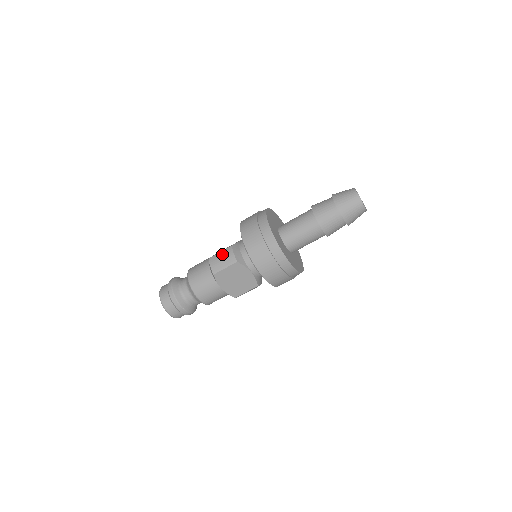
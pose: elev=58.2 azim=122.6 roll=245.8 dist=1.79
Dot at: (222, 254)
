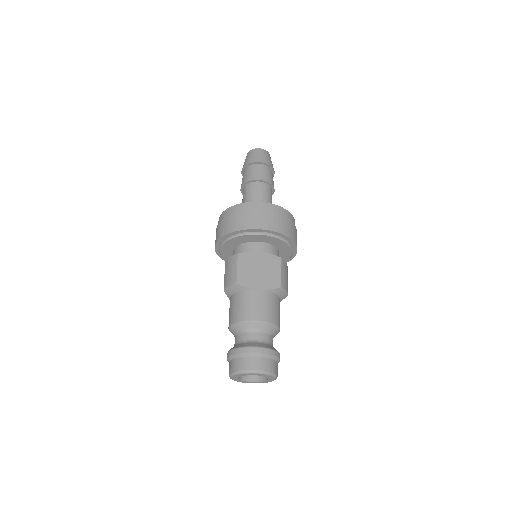
Dot at: (226, 271)
